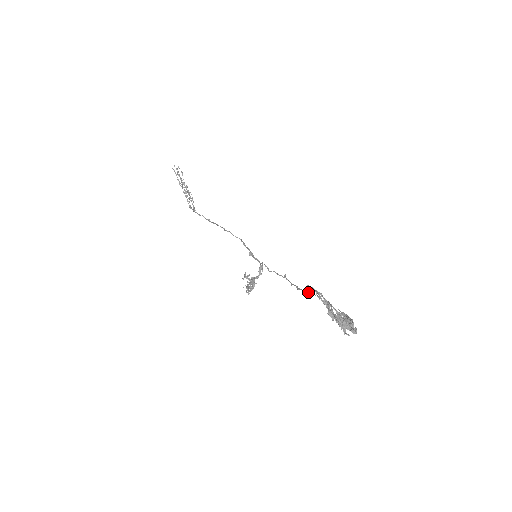
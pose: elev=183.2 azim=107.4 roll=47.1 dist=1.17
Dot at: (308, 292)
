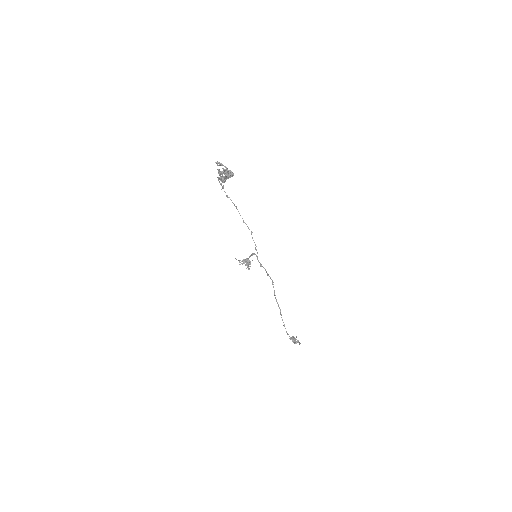
Dot at: (226, 195)
